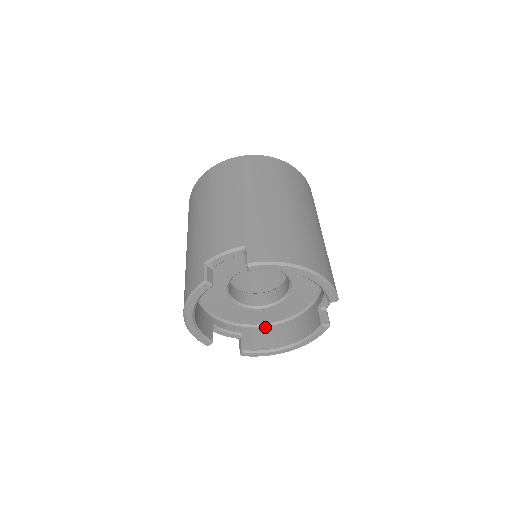
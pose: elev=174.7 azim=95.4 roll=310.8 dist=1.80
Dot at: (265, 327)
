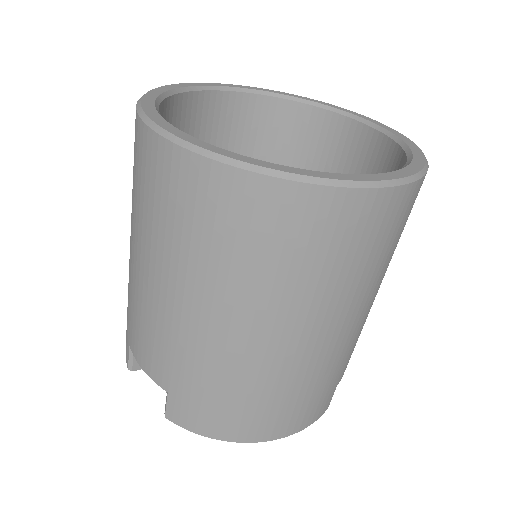
Dot at: occluded
